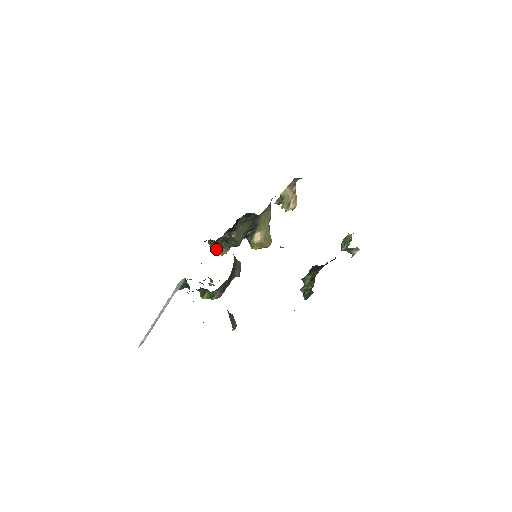
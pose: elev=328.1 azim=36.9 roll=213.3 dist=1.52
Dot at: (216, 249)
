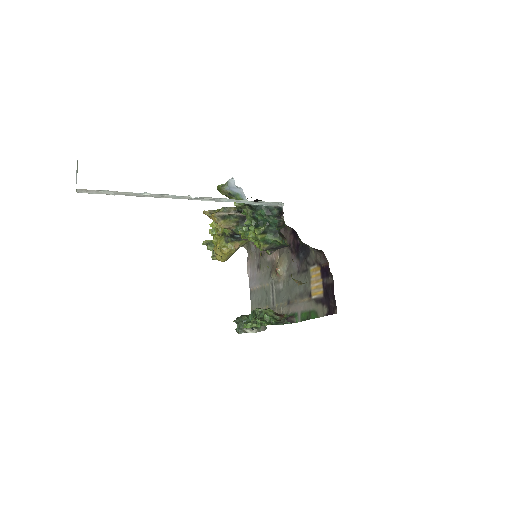
Dot at: (224, 215)
